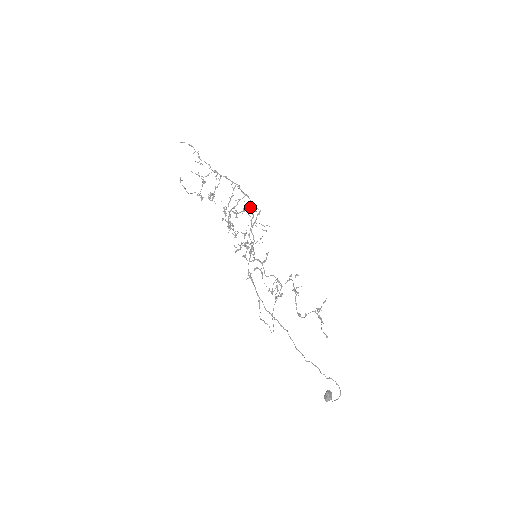
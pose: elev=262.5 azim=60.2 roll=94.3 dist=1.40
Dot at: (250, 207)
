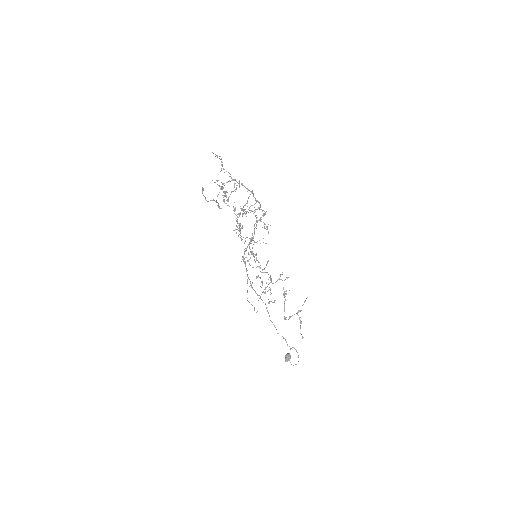
Dot at: occluded
